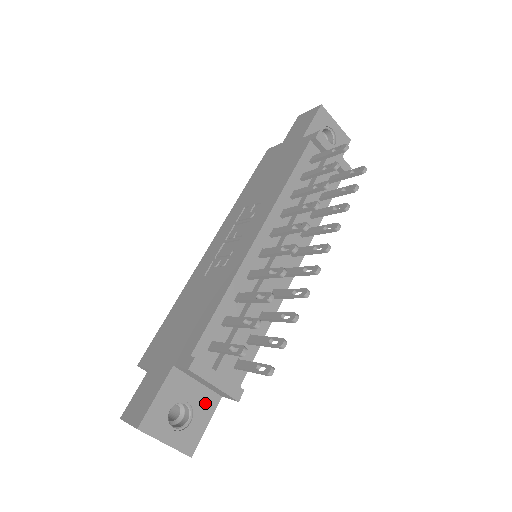
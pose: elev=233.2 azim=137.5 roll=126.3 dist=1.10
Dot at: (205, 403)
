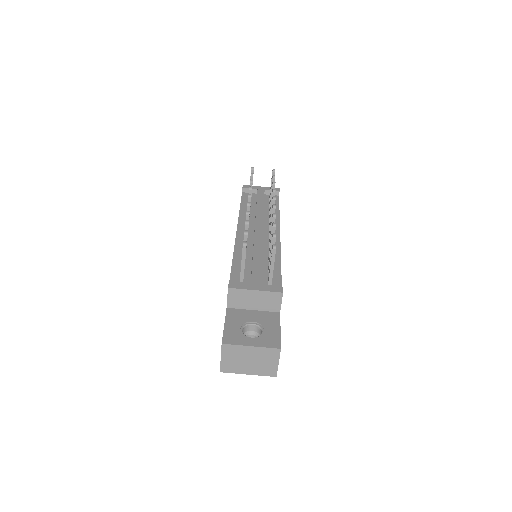
Dot at: (268, 319)
